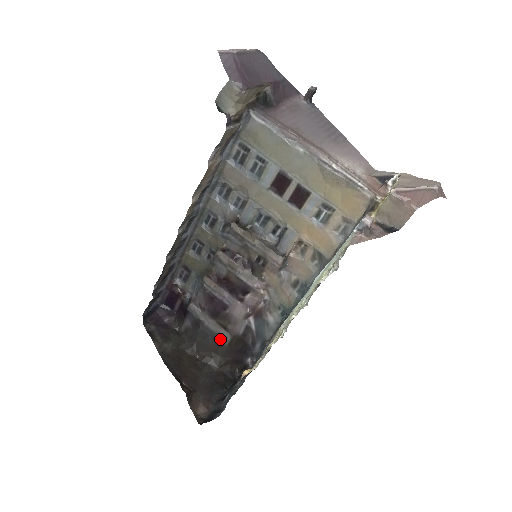
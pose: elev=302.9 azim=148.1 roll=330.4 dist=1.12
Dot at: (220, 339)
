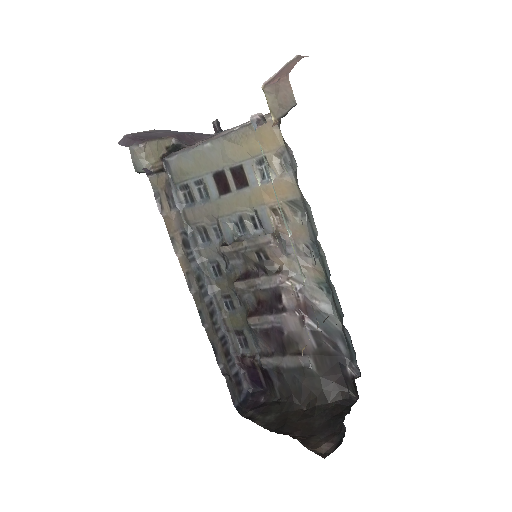
Dot at: (306, 370)
